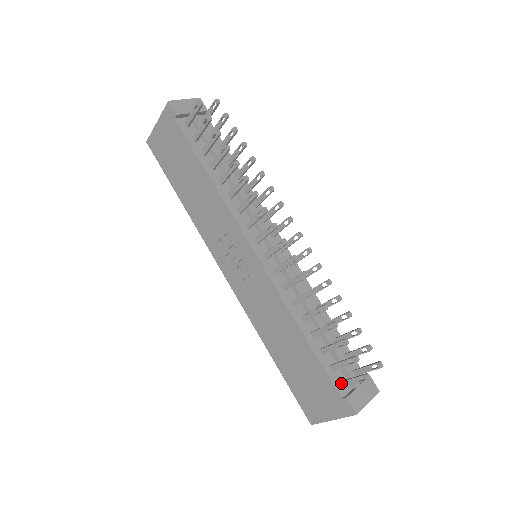
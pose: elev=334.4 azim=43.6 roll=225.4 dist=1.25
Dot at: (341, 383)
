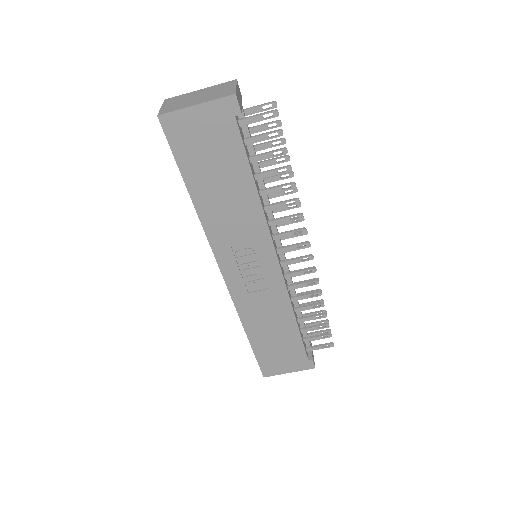
Dot at: (307, 349)
